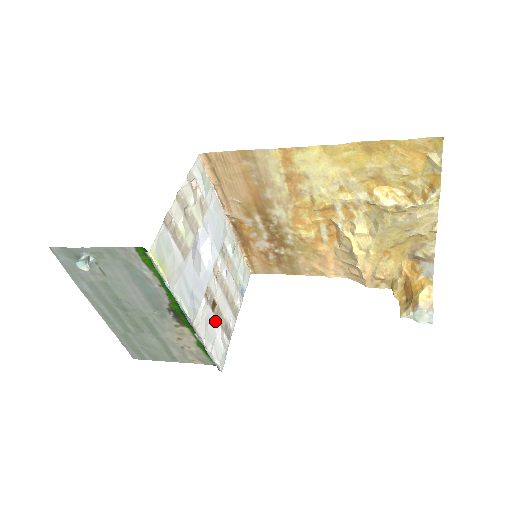
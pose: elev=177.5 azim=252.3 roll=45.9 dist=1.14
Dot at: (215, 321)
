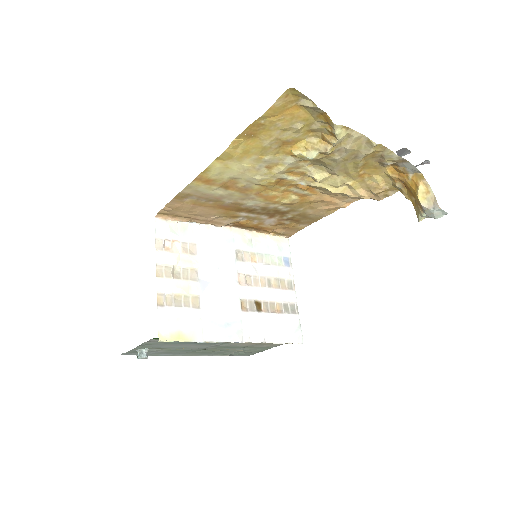
Dot at: (268, 316)
